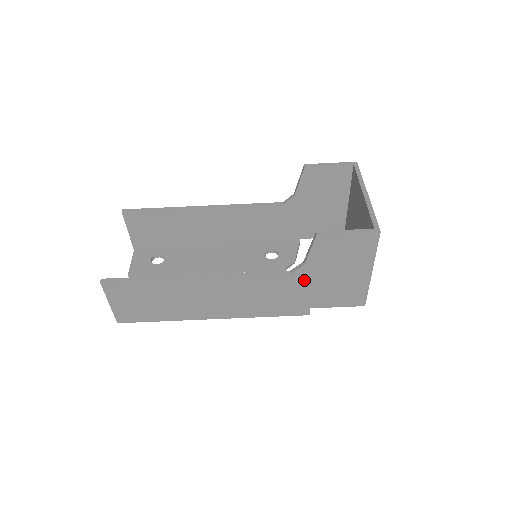
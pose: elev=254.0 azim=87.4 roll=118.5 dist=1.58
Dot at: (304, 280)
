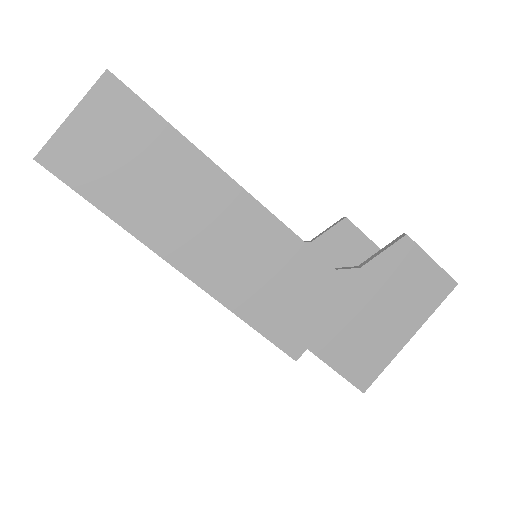
Dot at: (341, 292)
